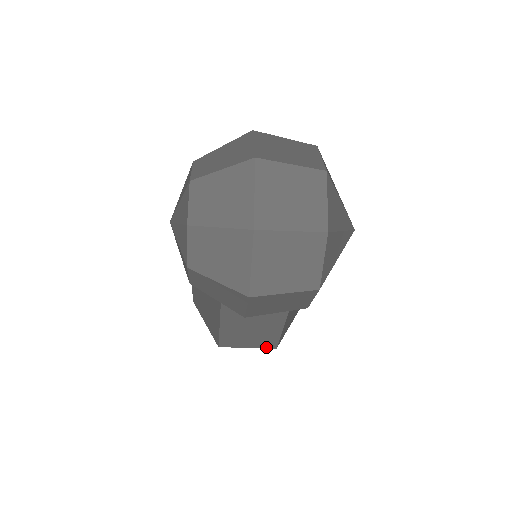
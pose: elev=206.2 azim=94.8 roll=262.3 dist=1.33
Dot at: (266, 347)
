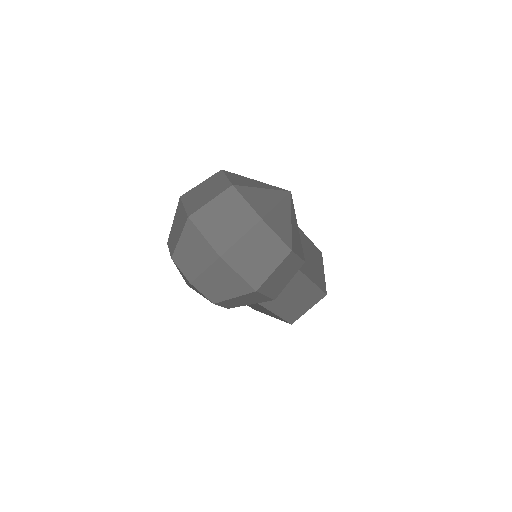
Dot at: (319, 299)
